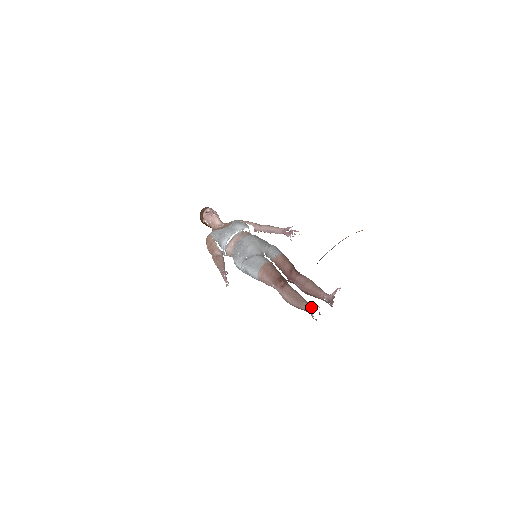
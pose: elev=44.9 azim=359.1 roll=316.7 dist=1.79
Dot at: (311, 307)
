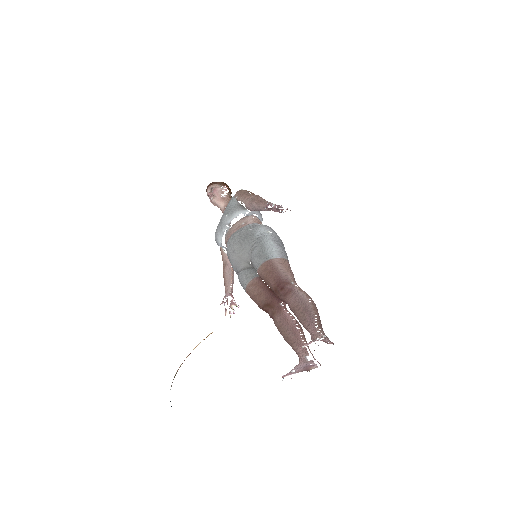
Dot at: (299, 356)
